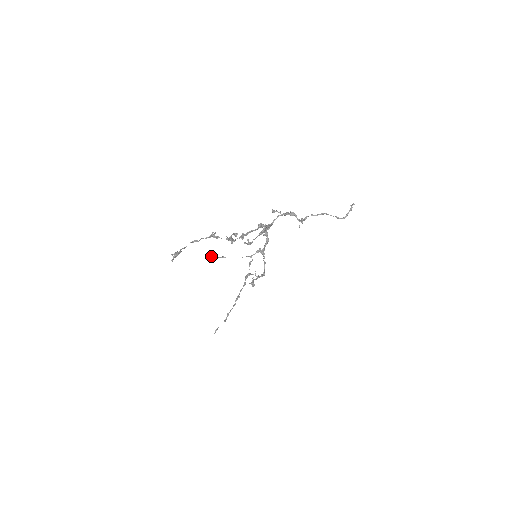
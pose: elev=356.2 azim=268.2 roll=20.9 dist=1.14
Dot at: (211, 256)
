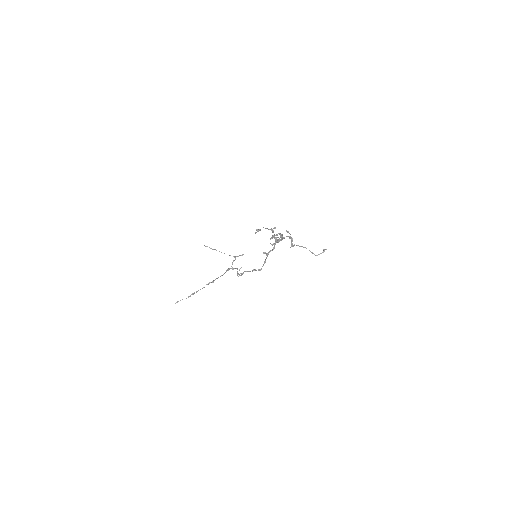
Dot at: occluded
